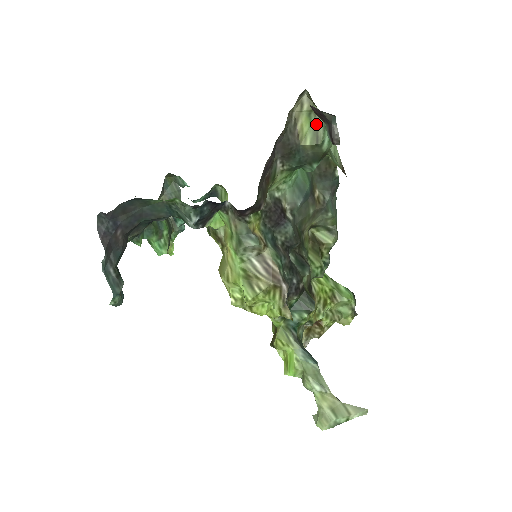
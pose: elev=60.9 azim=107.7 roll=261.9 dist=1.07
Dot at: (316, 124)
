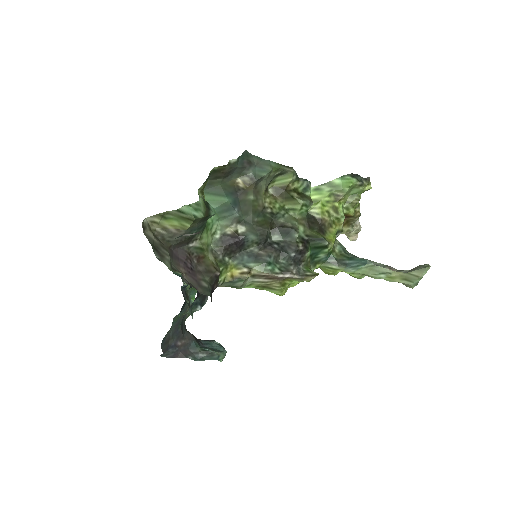
Dot at: (176, 216)
